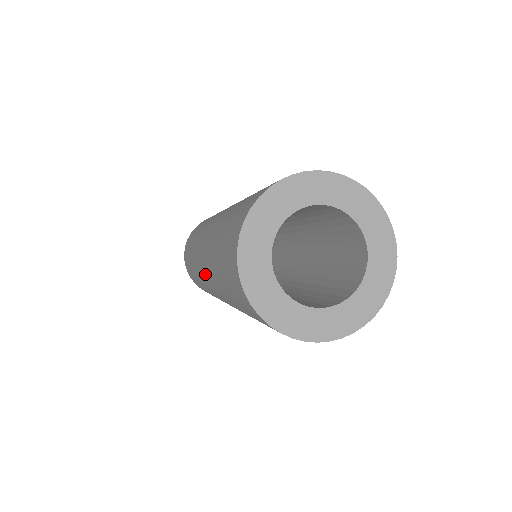
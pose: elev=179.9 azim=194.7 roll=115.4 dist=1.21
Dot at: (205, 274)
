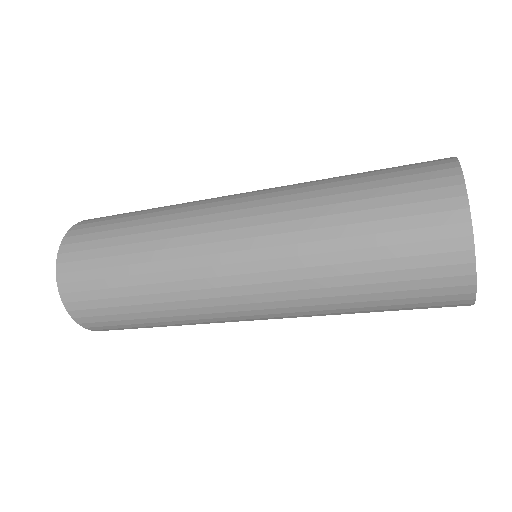
Dot at: (245, 255)
